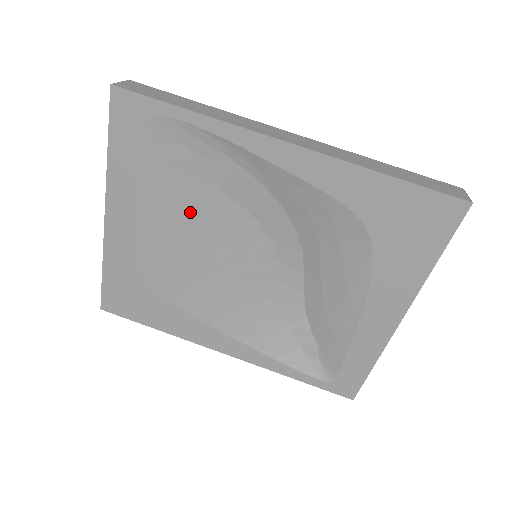
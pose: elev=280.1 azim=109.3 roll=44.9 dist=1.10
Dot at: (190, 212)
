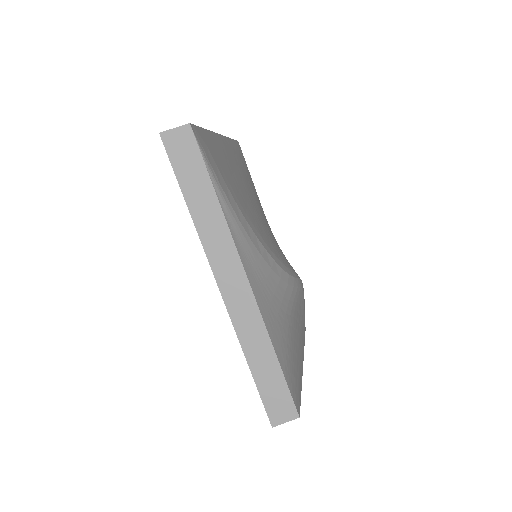
Dot at: occluded
